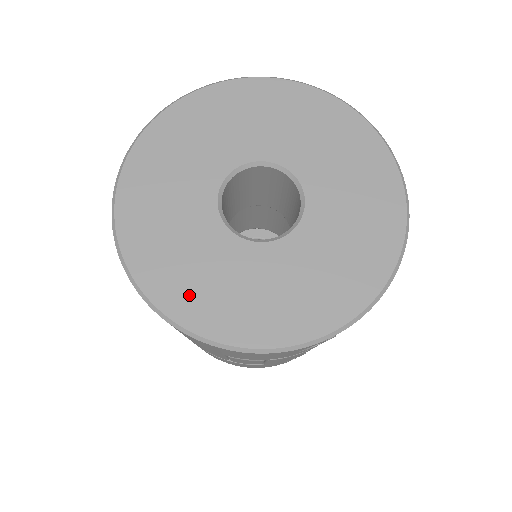
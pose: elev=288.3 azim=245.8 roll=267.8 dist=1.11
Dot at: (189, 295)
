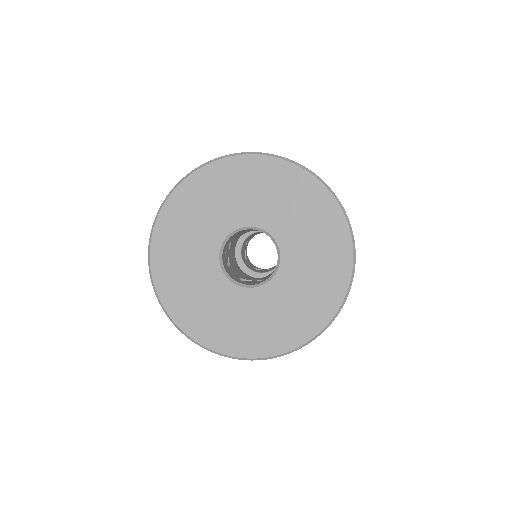
Dot at: (178, 294)
